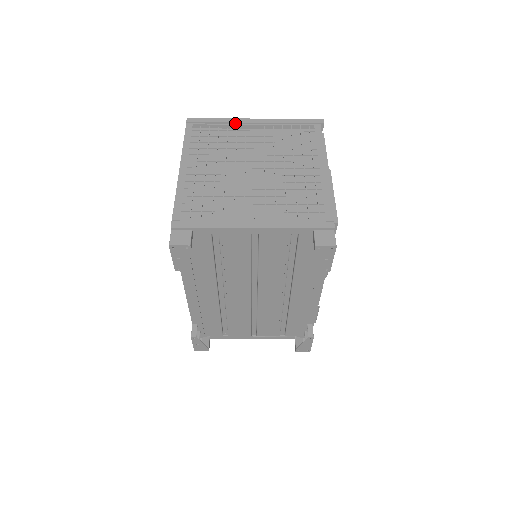
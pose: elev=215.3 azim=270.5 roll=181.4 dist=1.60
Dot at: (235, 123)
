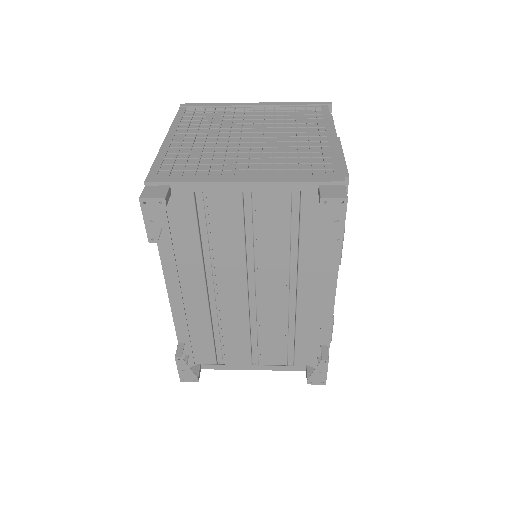
Dot at: (233, 106)
